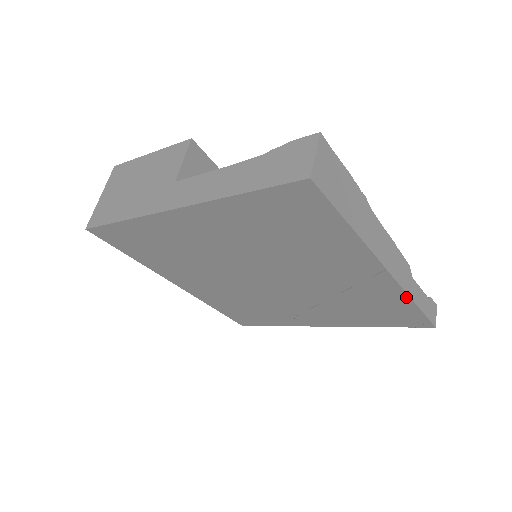
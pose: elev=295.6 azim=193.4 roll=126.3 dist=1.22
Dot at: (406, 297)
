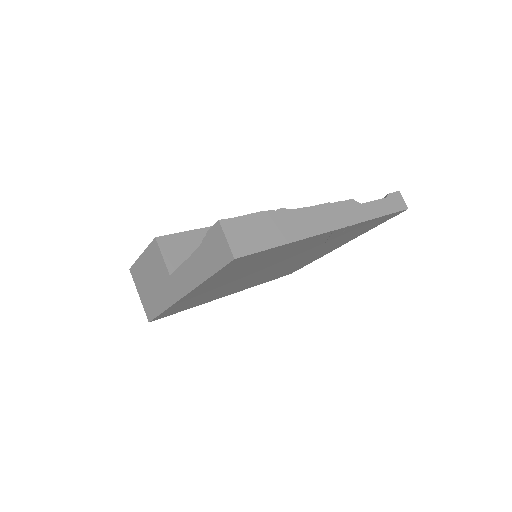
Dot at: occluded
